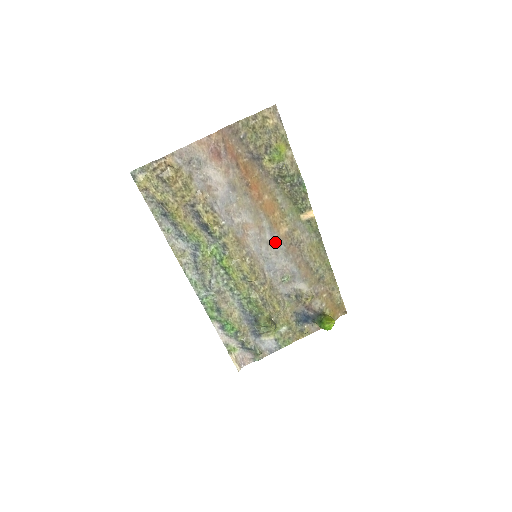
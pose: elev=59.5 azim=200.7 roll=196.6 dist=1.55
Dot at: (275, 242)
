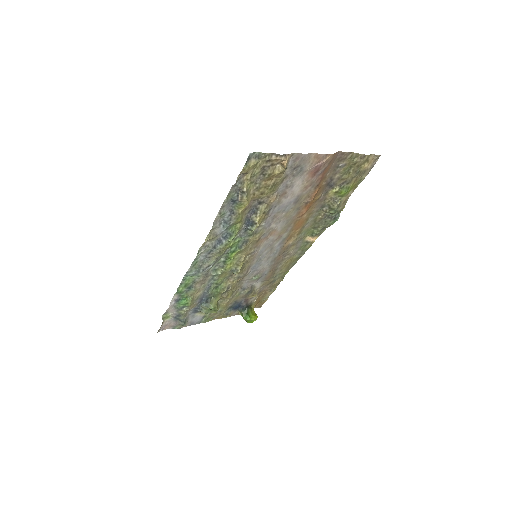
Dot at: (276, 250)
